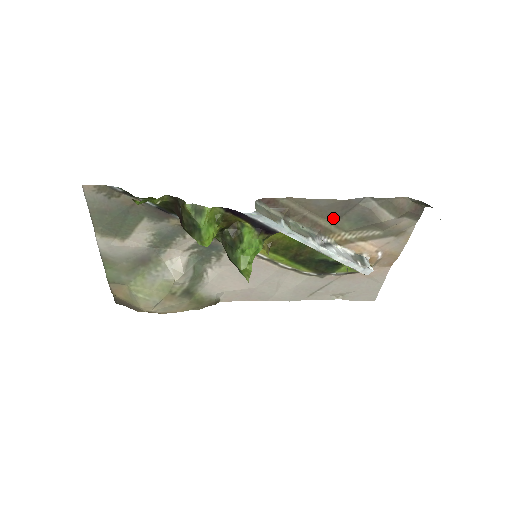
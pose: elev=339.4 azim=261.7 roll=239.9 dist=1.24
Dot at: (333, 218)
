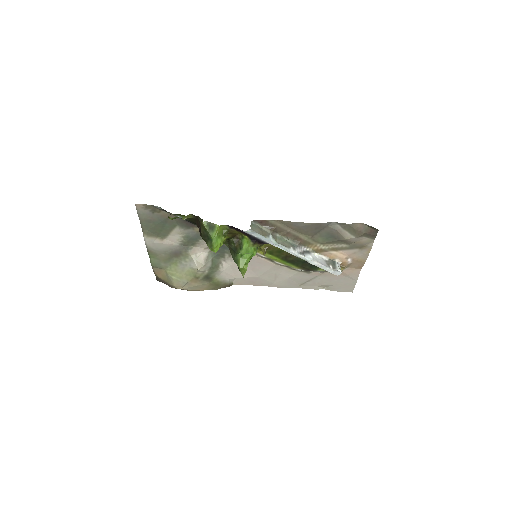
Dot at: (310, 234)
